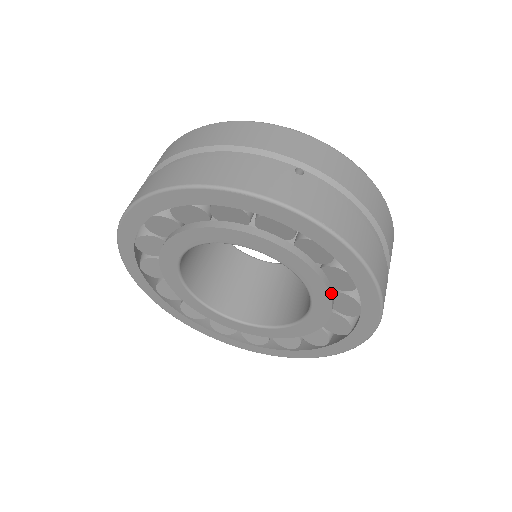
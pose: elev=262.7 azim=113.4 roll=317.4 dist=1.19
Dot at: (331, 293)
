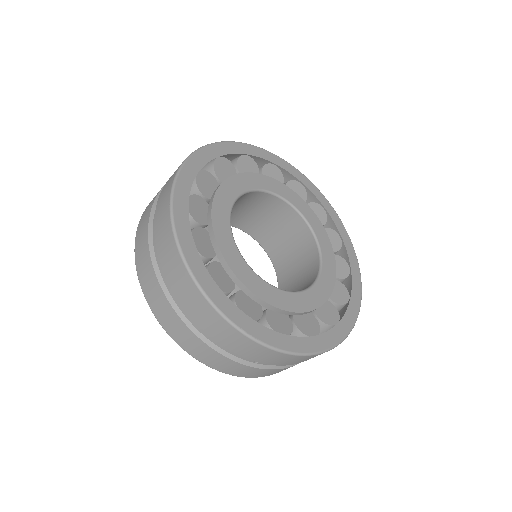
Dot at: occluded
